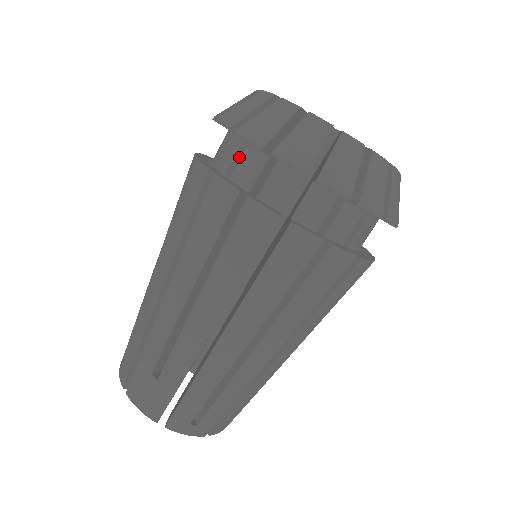
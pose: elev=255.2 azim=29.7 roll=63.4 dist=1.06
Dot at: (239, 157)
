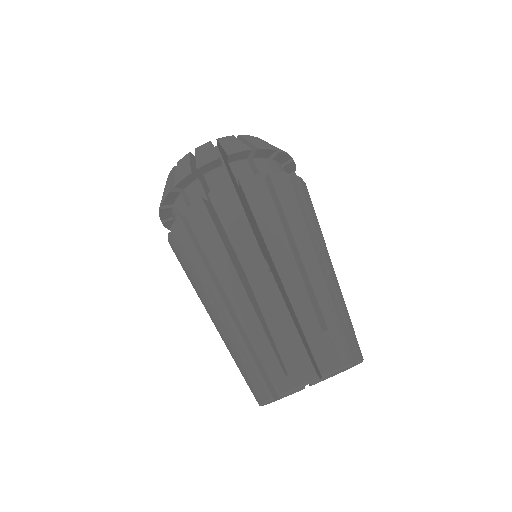
Dot at: (227, 178)
